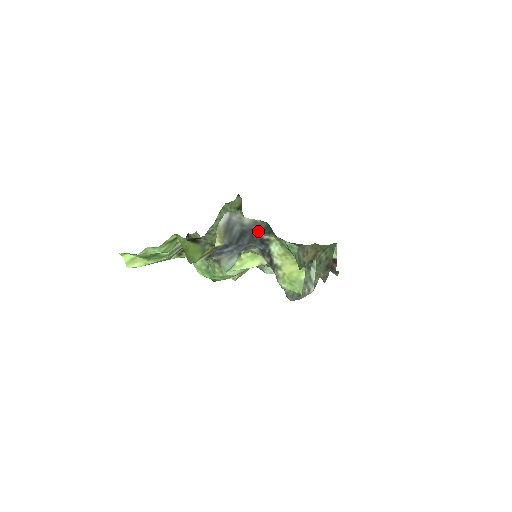
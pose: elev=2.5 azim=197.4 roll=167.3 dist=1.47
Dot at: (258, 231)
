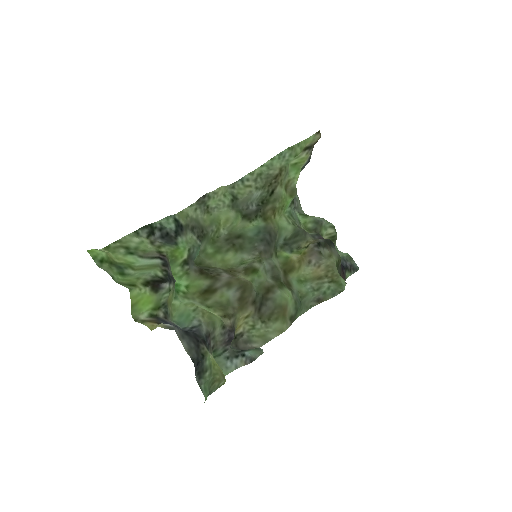
Dot at: (198, 344)
